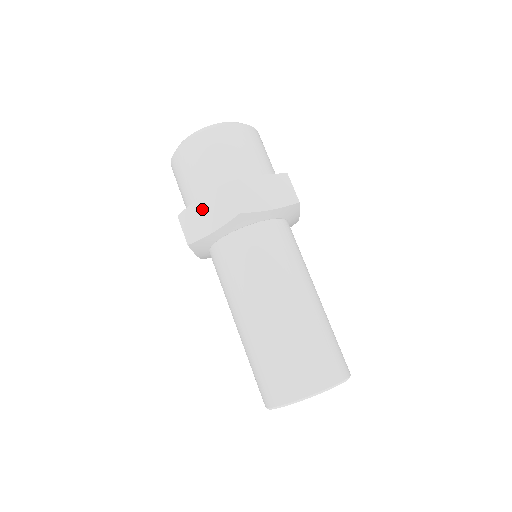
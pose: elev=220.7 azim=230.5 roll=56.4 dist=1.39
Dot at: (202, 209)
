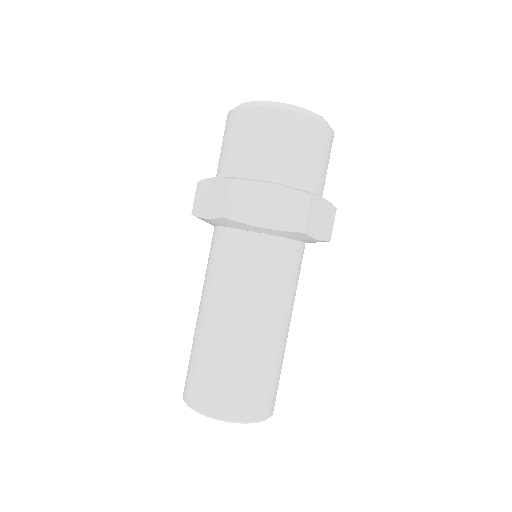
Dot at: (266, 196)
